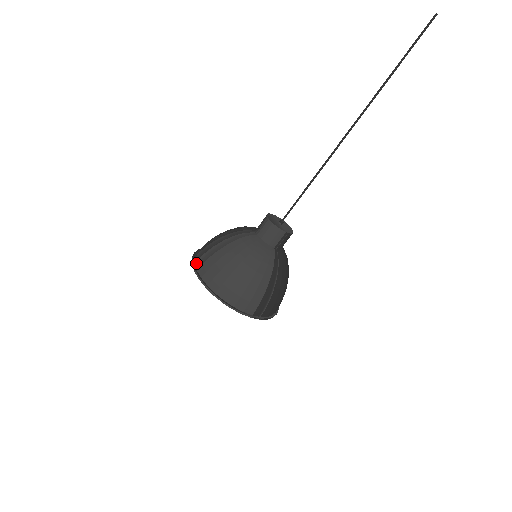
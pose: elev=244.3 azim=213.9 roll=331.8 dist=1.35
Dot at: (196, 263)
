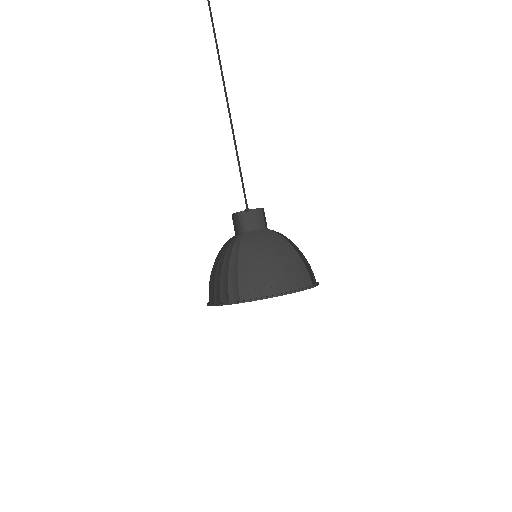
Dot at: (230, 299)
